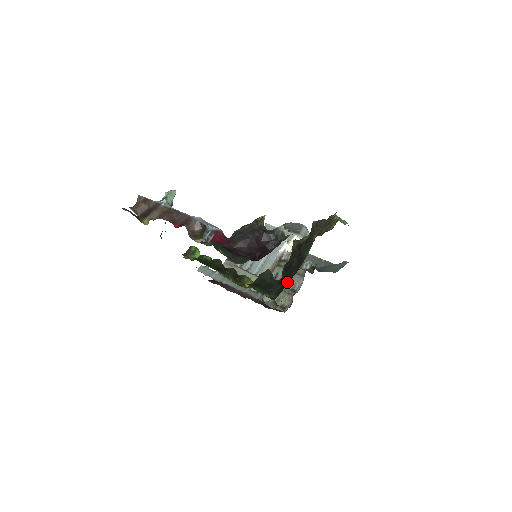
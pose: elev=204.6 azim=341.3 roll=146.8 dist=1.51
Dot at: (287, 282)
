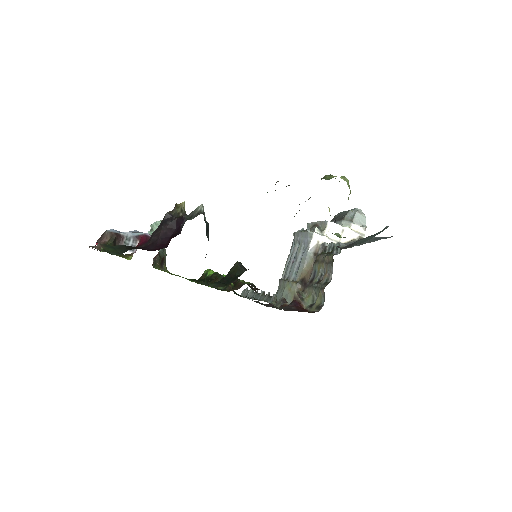
Dot at: occluded
